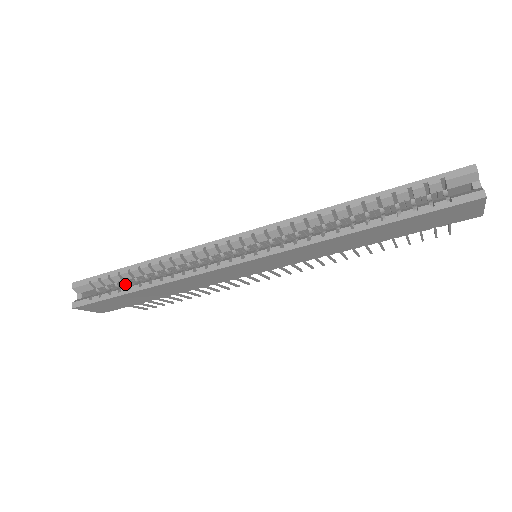
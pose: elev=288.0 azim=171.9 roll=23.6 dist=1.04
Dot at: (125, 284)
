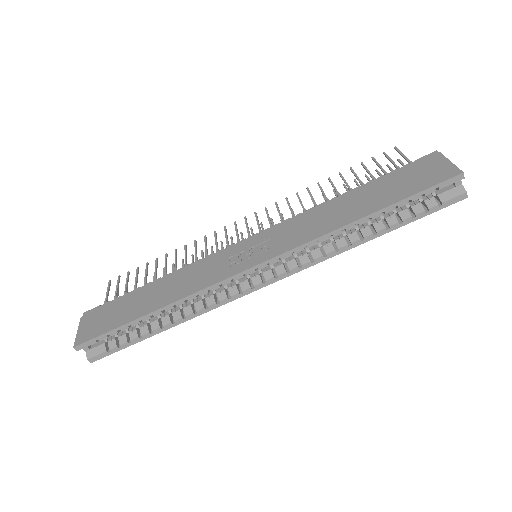
Dot at: occluded
